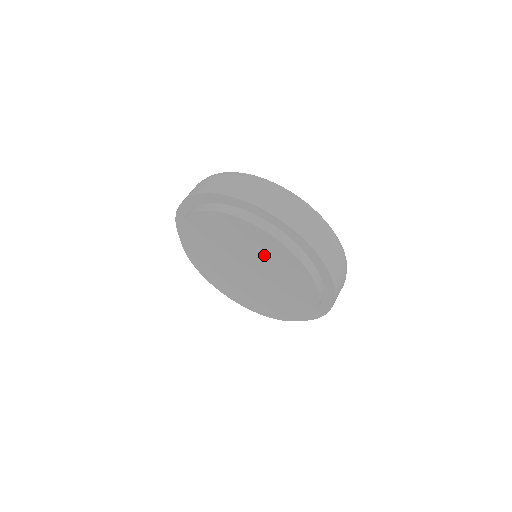
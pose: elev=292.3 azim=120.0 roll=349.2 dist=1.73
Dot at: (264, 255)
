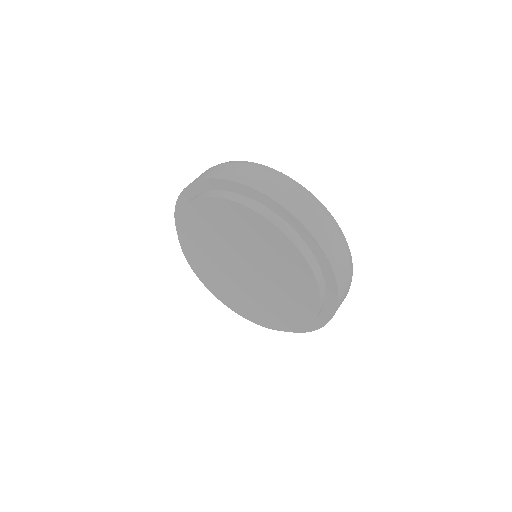
Dot at: (244, 235)
